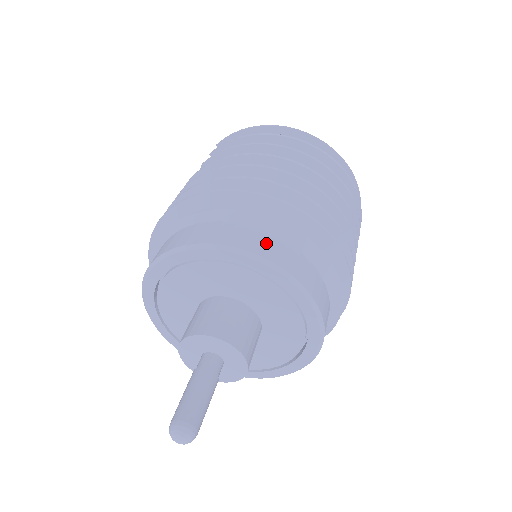
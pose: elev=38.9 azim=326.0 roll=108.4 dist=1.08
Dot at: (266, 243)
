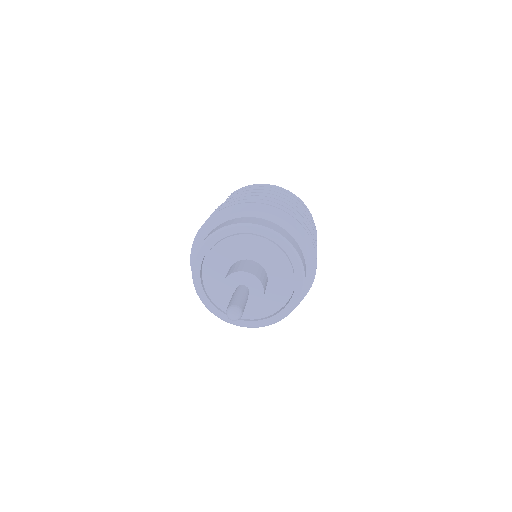
Dot at: (277, 228)
